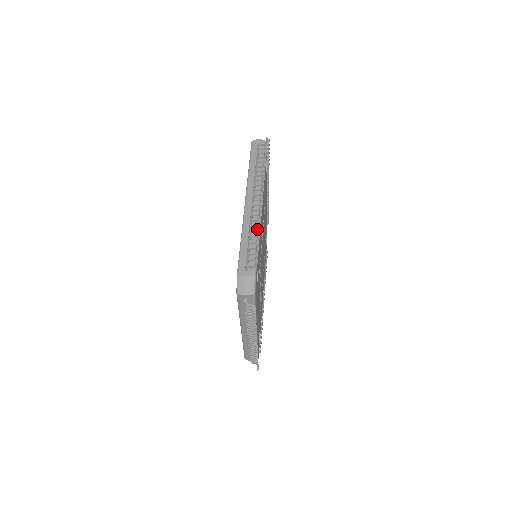
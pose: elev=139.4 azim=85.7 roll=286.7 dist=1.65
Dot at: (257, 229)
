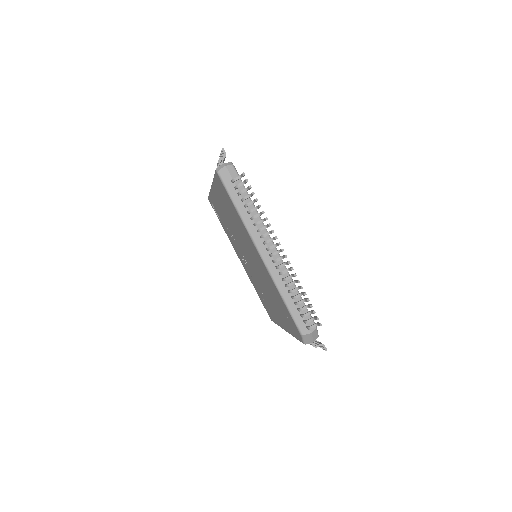
Dot at: (297, 288)
